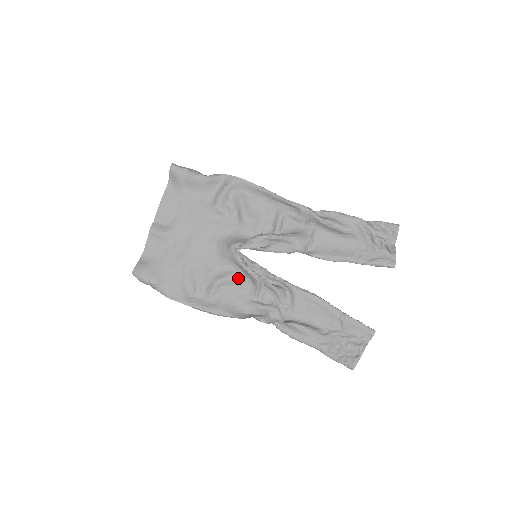
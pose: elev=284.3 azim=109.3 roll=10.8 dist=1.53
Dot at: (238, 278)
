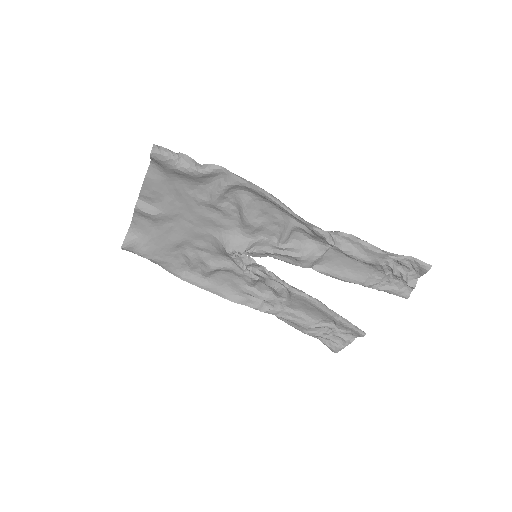
Dot at: (235, 269)
